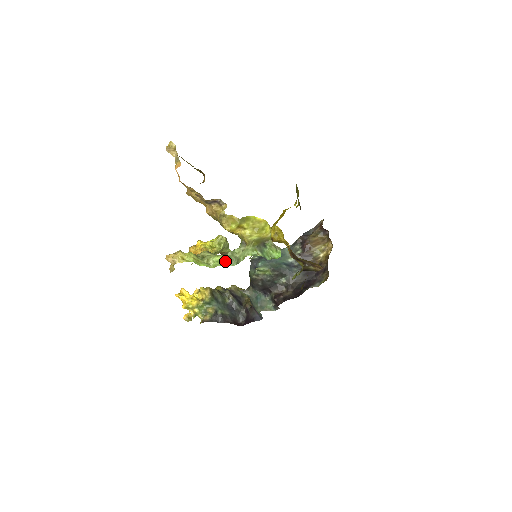
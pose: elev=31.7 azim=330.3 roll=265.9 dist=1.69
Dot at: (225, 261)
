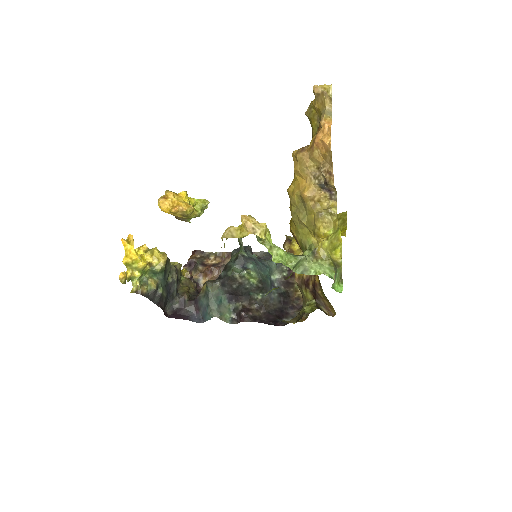
Dot at: (293, 263)
